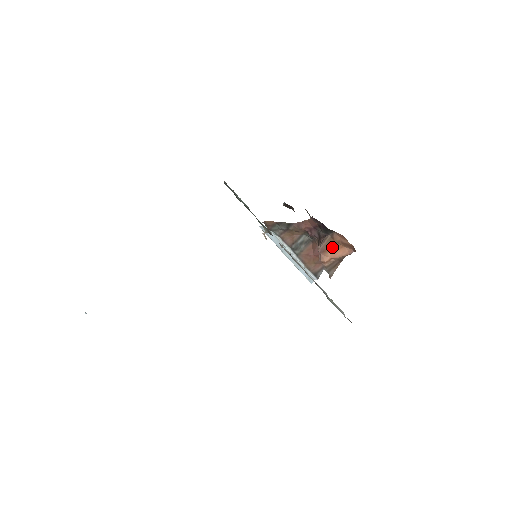
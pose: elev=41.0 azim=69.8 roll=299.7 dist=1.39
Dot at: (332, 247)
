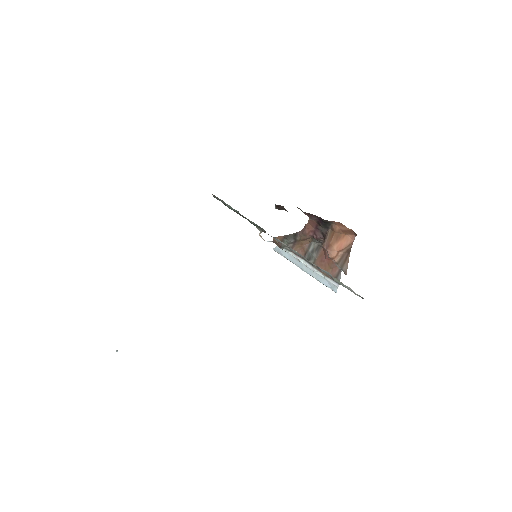
Dot at: (335, 239)
